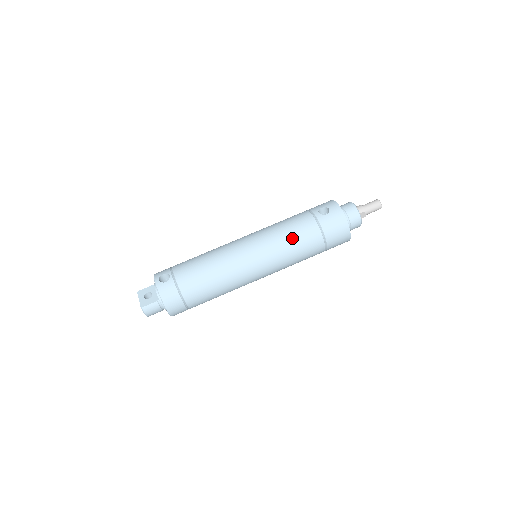
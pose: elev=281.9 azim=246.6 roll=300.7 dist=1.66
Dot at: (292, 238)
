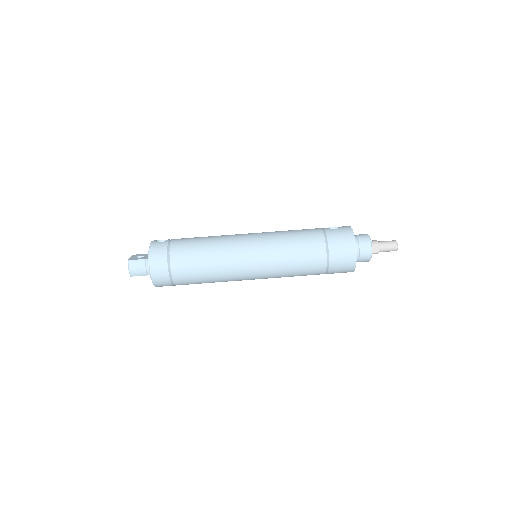
Dot at: (294, 238)
